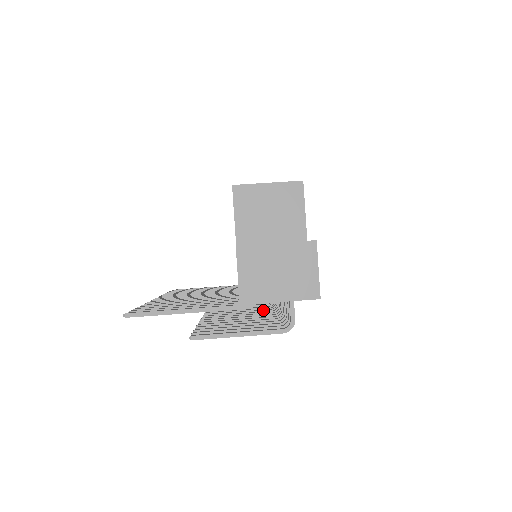
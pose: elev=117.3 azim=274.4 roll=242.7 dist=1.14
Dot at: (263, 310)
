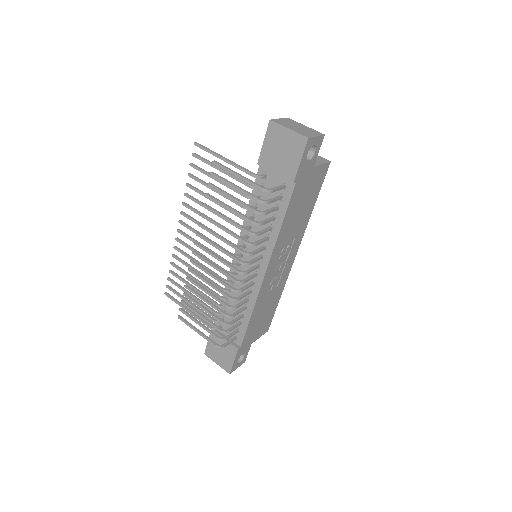
Dot at: (231, 275)
